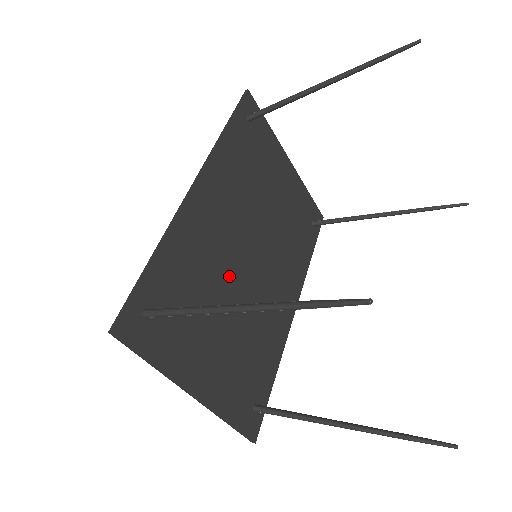
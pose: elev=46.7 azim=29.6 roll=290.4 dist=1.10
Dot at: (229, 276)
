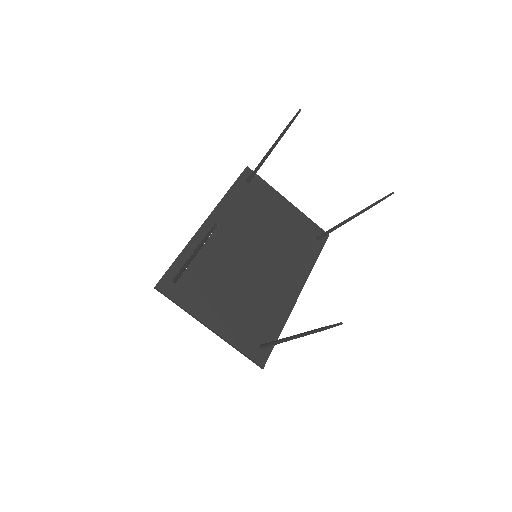
Dot at: (235, 267)
